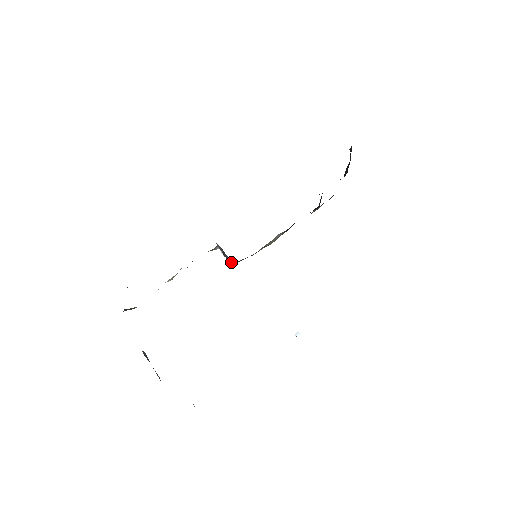
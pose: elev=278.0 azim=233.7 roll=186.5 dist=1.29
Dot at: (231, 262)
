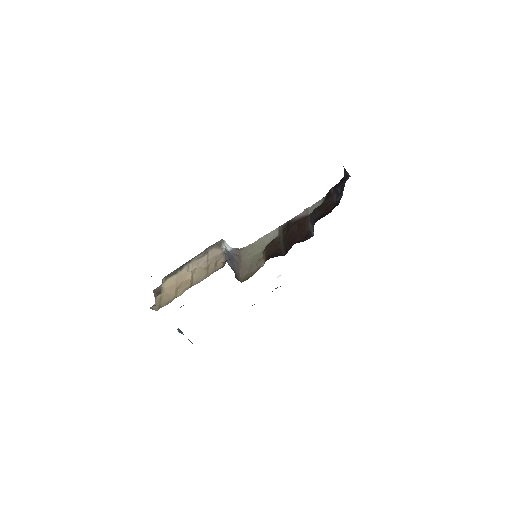
Dot at: (240, 278)
